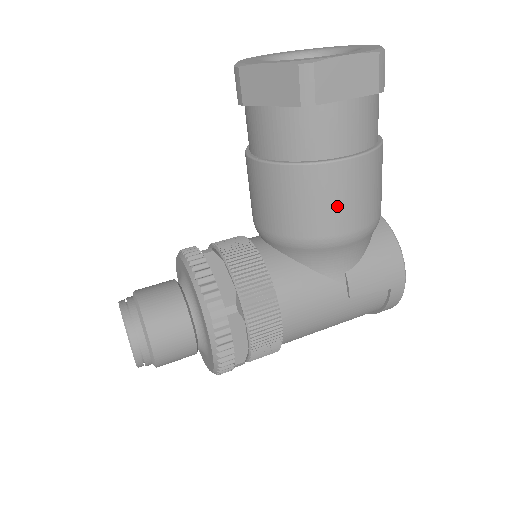
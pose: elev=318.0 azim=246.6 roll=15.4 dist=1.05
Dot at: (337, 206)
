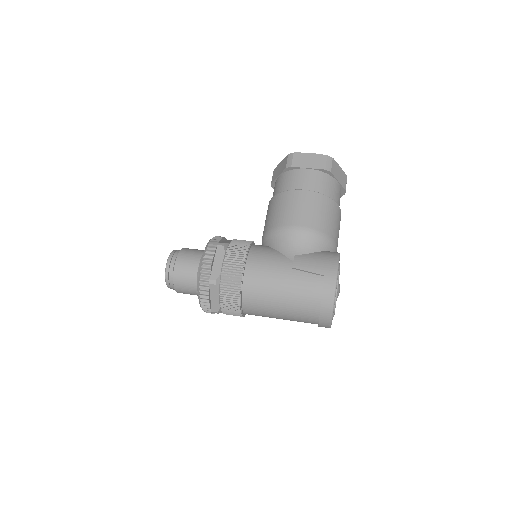
Dot at: (293, 210)
